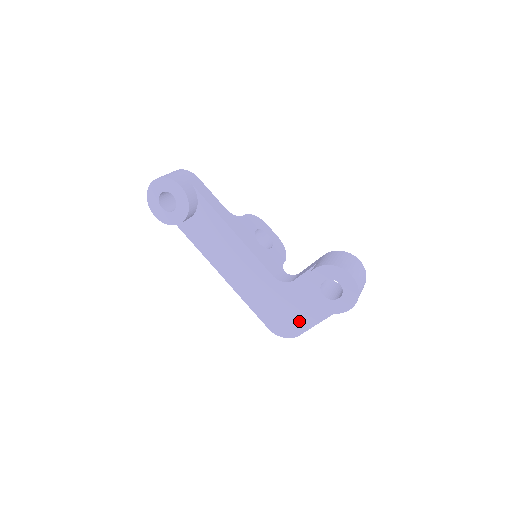
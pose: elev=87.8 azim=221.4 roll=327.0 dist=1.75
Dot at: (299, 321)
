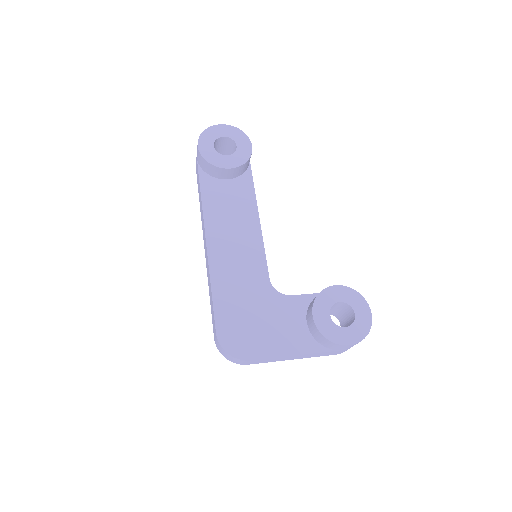
Dot at: (264, 342)
